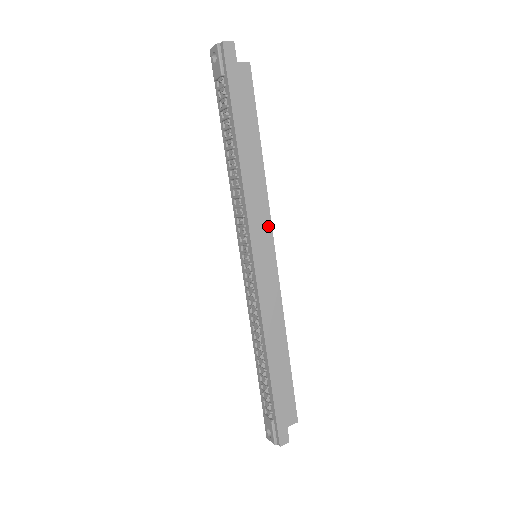
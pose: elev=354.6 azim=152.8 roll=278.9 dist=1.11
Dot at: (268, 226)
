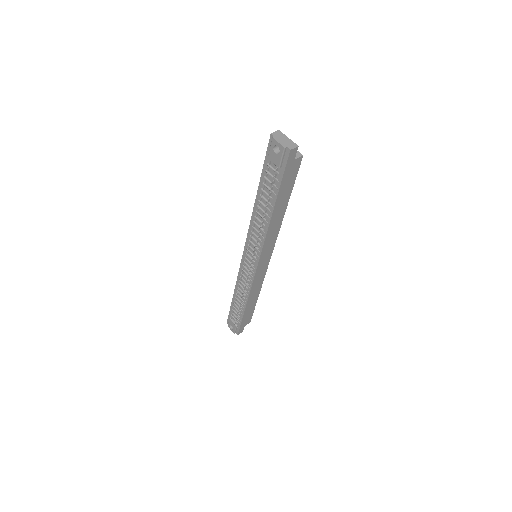
Dot at: (272, 246)
